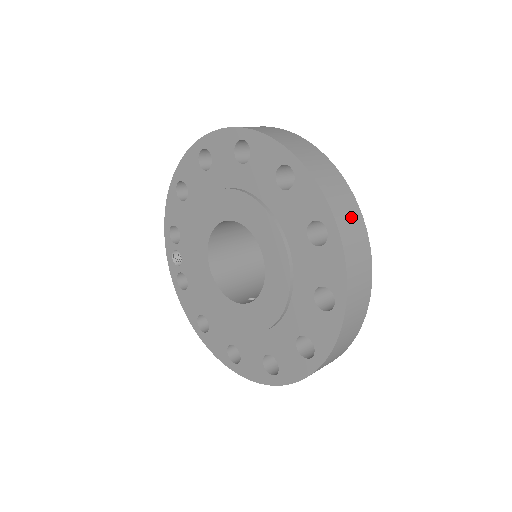
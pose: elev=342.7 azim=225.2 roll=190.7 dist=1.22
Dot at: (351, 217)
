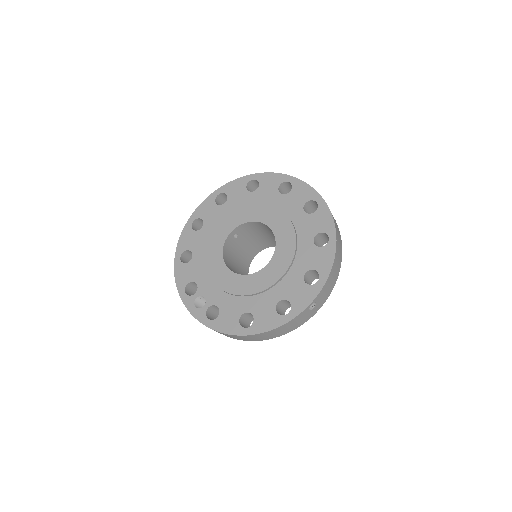
Dot at: occluded
